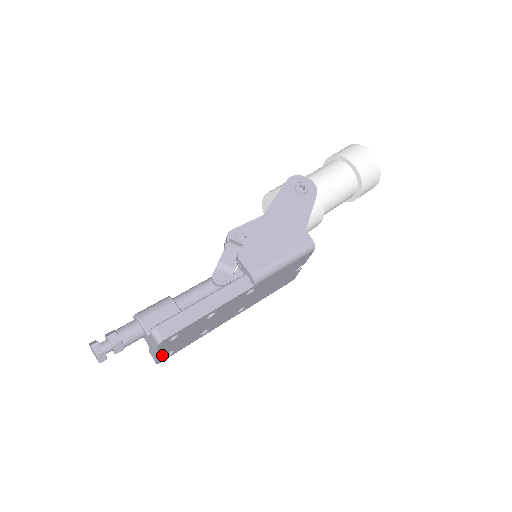
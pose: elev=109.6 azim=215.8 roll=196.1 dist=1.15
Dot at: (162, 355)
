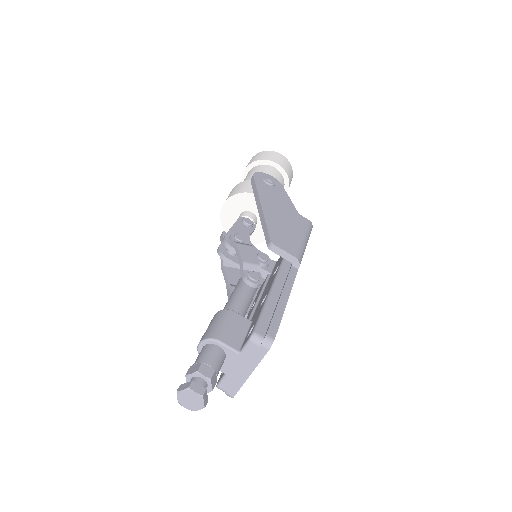
Dot at: occluded
